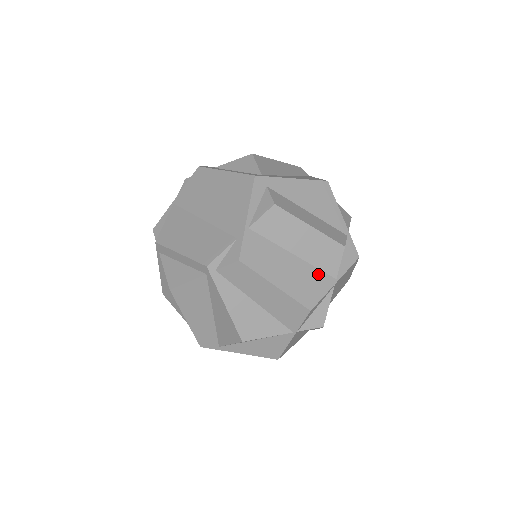
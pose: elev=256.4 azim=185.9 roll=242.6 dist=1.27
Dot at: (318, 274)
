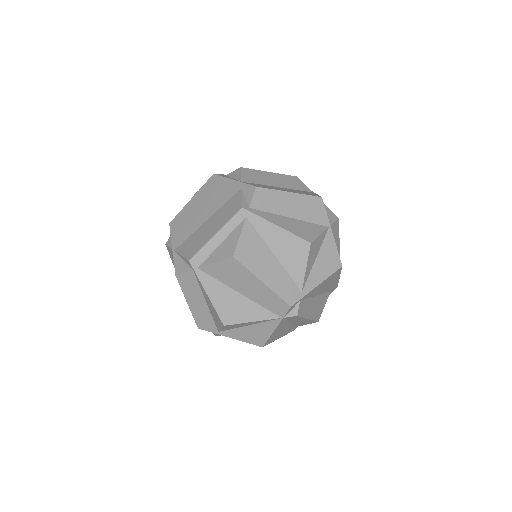
Dot at: (302, 191)
